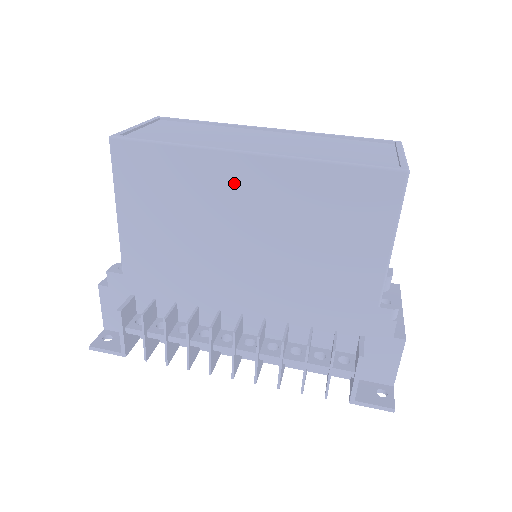
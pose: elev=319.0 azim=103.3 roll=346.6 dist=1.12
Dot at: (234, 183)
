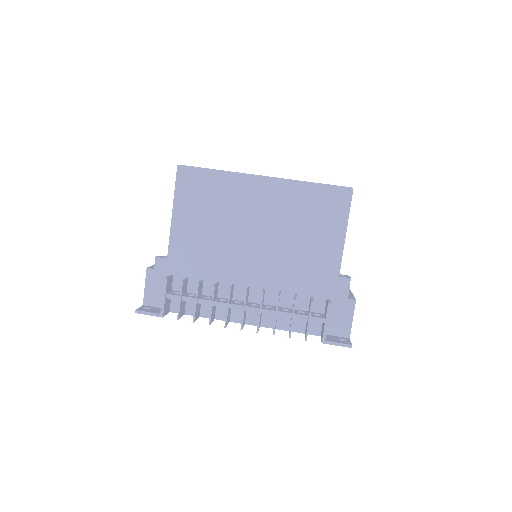
Dot at: (253, 194)
